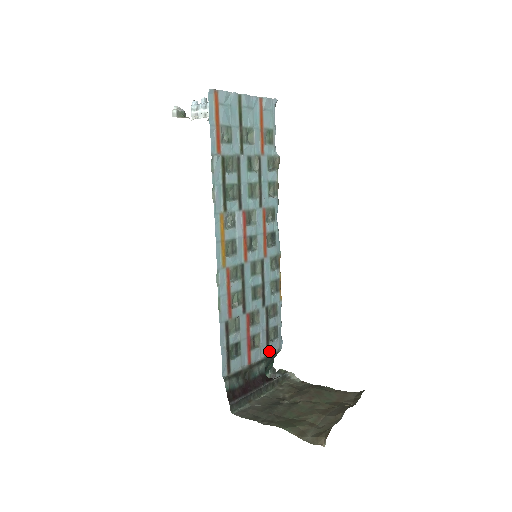
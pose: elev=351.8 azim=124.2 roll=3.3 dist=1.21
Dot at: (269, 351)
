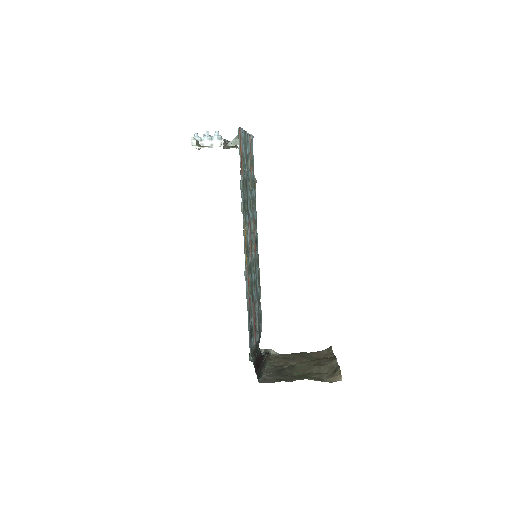
Dot at: (259, 333)
